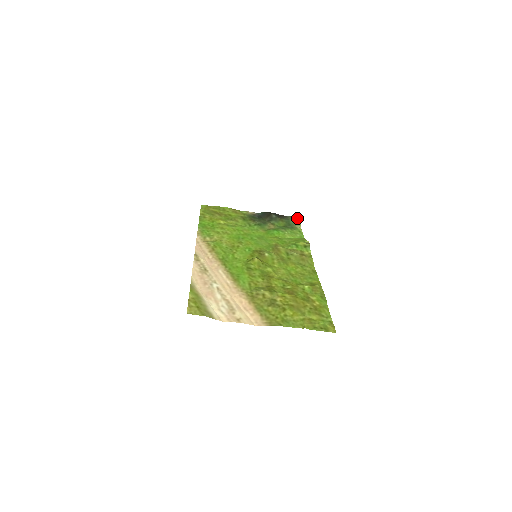
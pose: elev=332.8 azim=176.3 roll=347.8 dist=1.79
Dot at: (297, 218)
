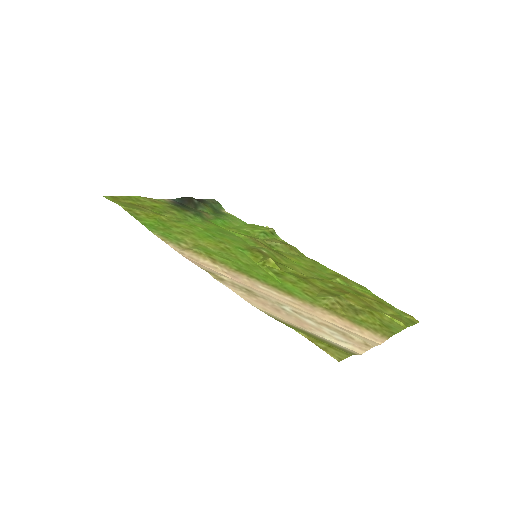
Dot at: (214, 200)
